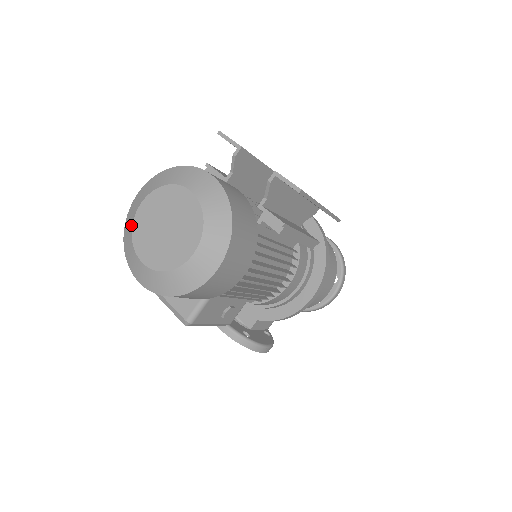
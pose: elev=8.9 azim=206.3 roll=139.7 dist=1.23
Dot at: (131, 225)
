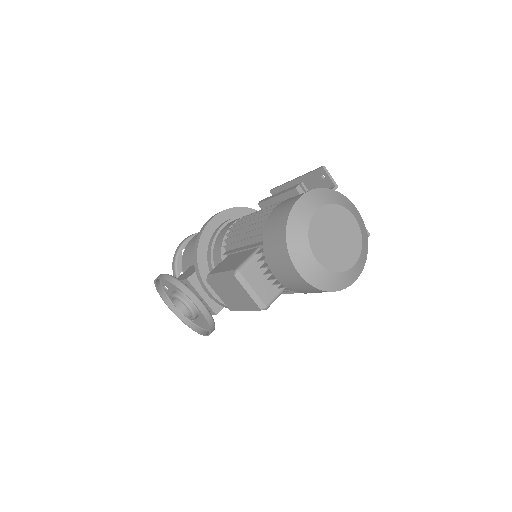
Dot at: (307, 224)
